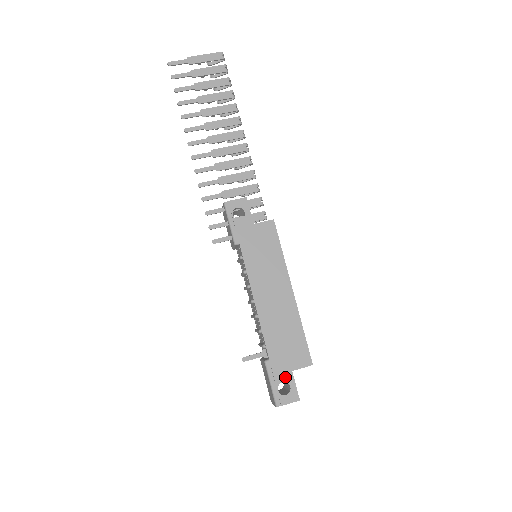
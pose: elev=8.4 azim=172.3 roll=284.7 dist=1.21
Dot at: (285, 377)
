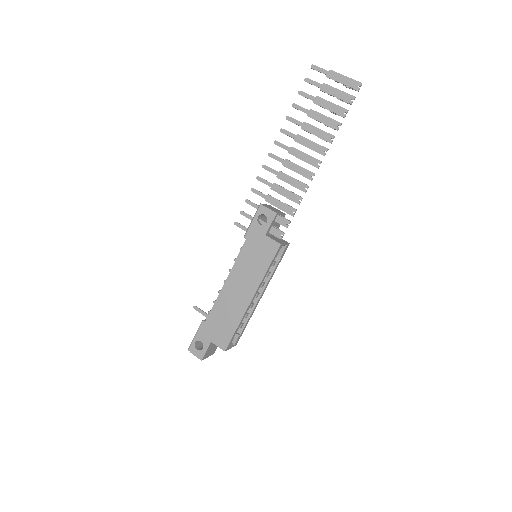
Dot at: (205, 340)
